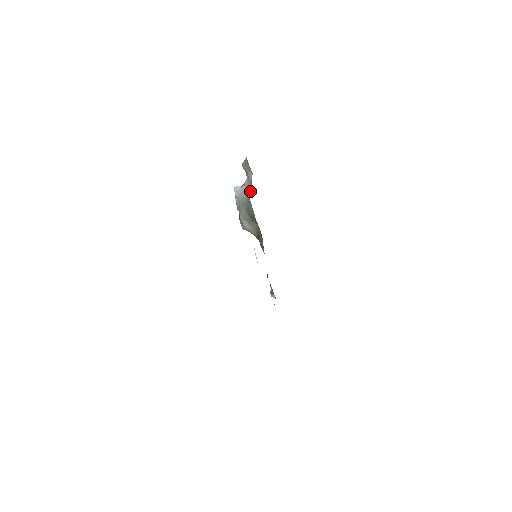
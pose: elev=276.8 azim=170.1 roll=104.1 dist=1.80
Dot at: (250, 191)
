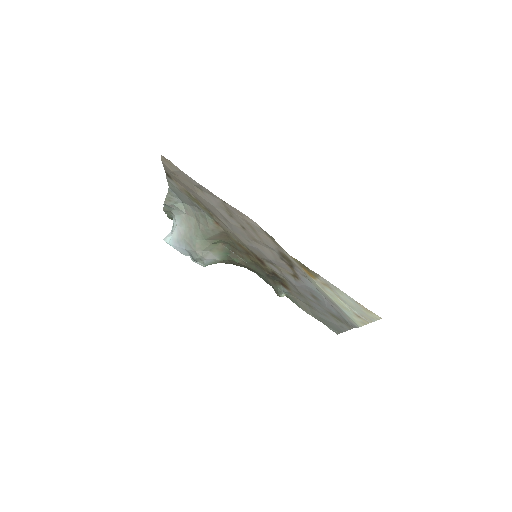
Dot at: (193, 218)
